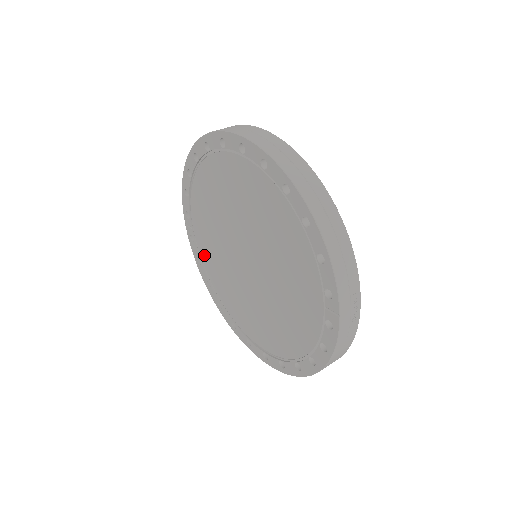
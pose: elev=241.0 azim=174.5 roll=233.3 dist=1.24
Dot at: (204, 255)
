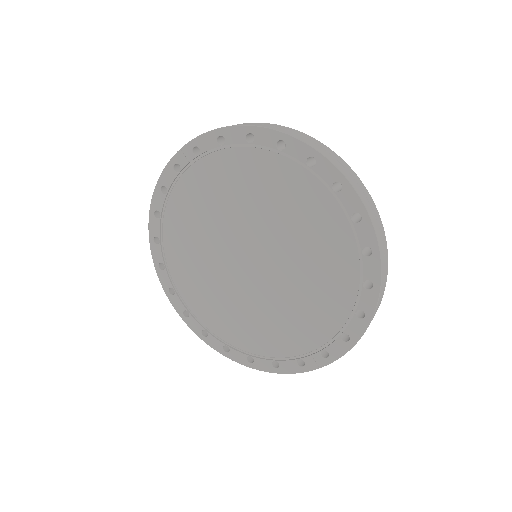
Dot at: (181, 195)
